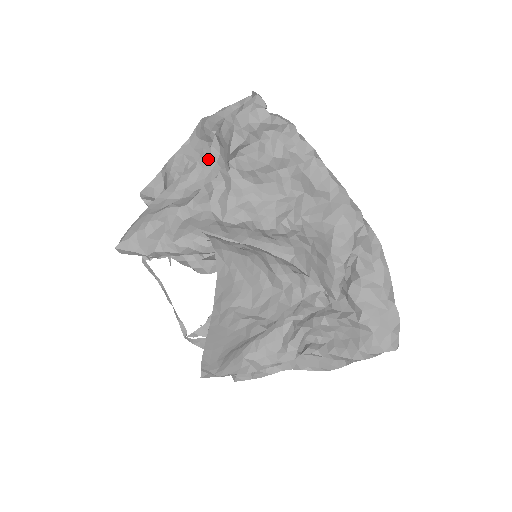
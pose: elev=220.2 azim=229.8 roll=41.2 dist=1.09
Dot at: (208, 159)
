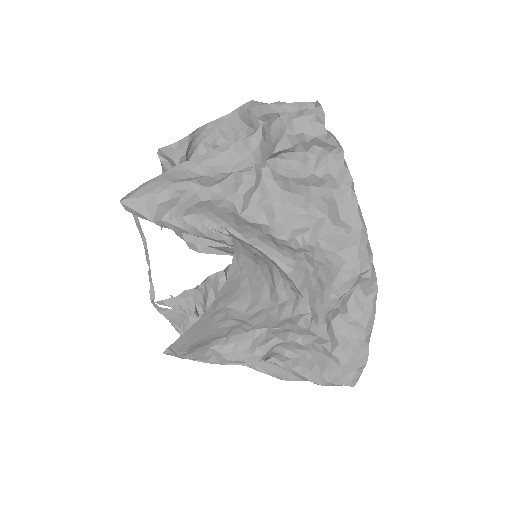
Dot at: (245, 146)
